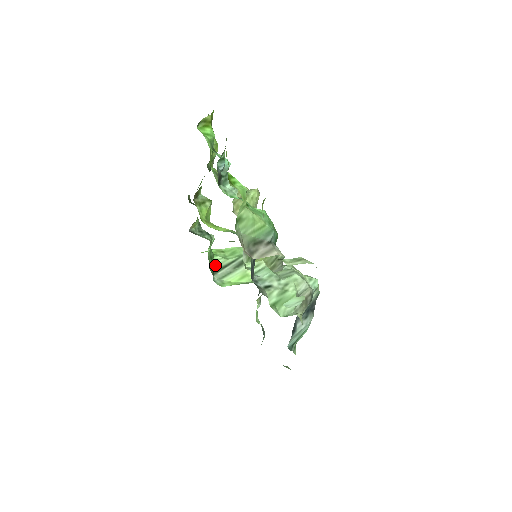
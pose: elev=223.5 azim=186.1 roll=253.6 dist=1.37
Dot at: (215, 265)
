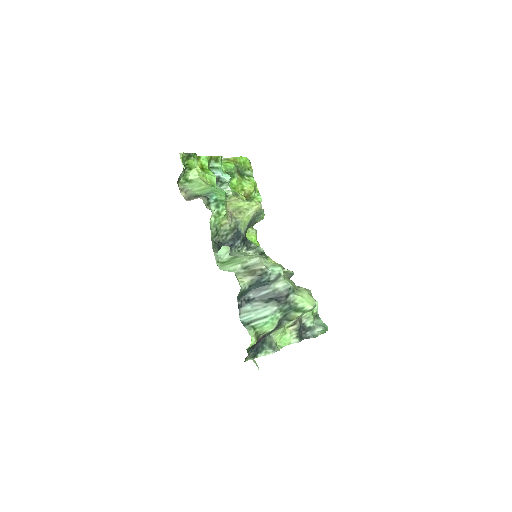
Dot at: occluded
